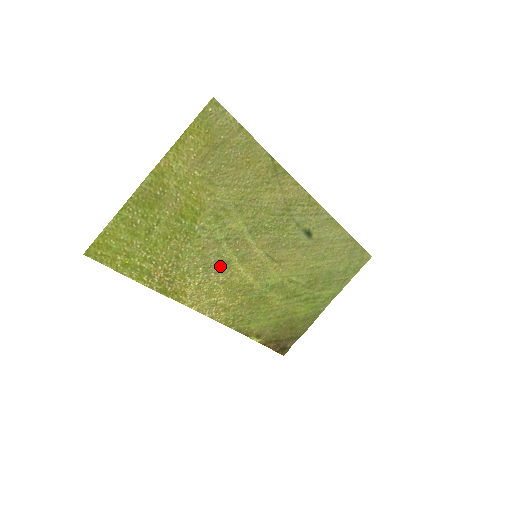
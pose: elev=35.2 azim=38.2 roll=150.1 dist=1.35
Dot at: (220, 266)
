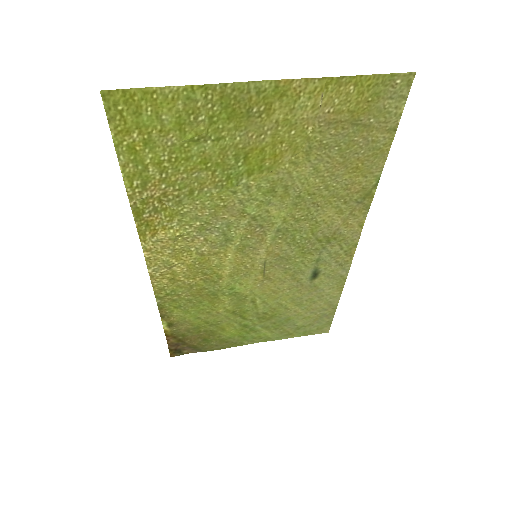
Dot at: (217, 237)
